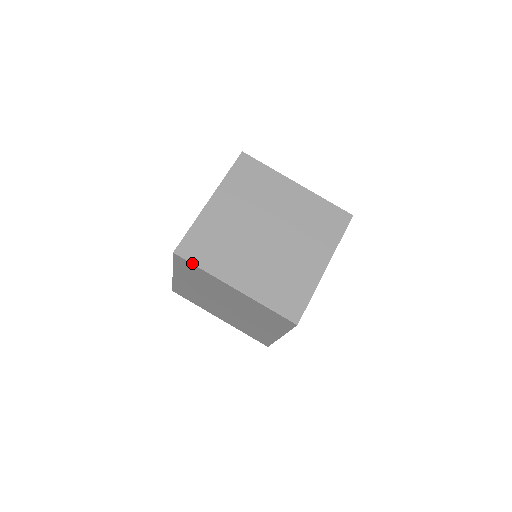
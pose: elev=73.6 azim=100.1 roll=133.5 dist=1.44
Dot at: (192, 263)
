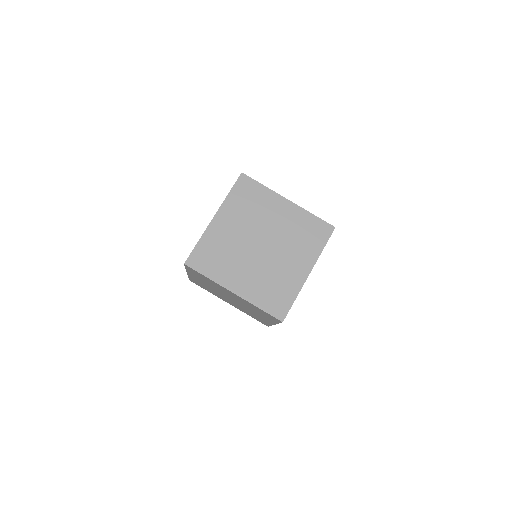
Dot at: (199, 272)
